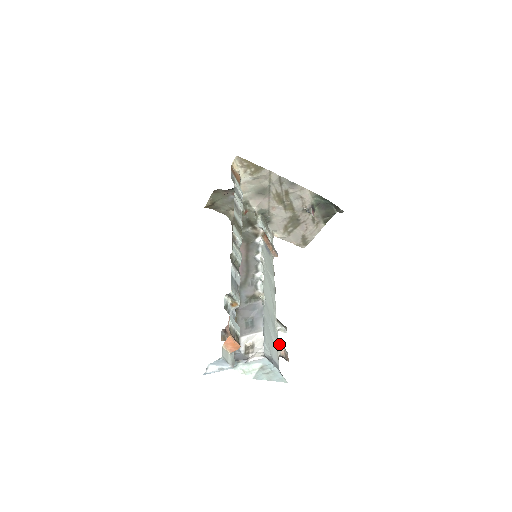
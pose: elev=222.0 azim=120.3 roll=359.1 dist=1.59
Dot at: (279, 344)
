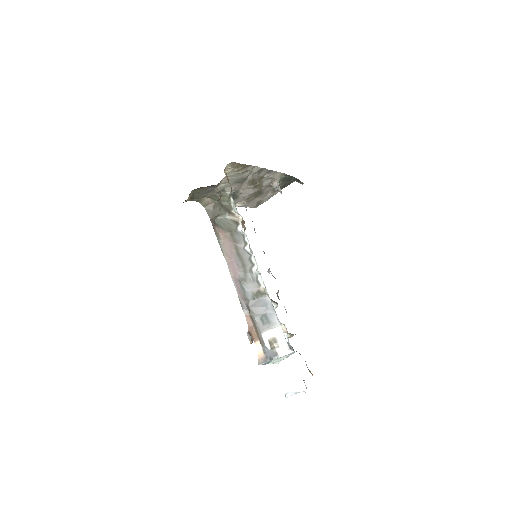
Dot at: (280, 323)
